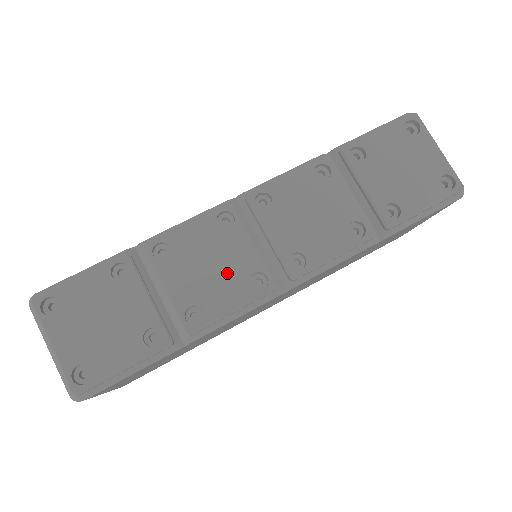
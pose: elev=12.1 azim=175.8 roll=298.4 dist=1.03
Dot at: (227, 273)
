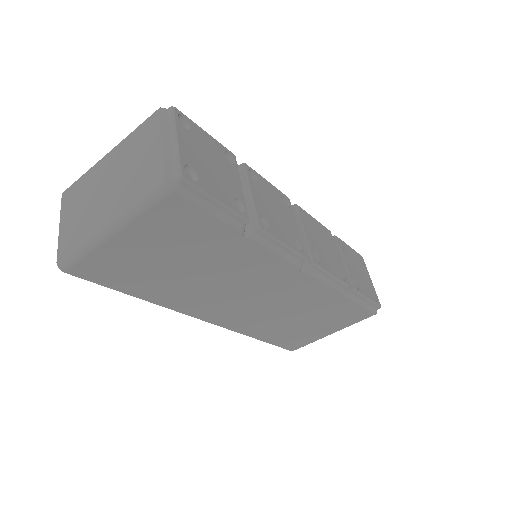
Dot at: (284, 224)
